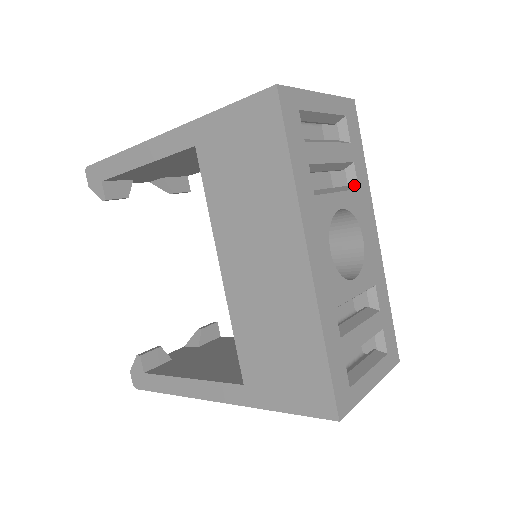
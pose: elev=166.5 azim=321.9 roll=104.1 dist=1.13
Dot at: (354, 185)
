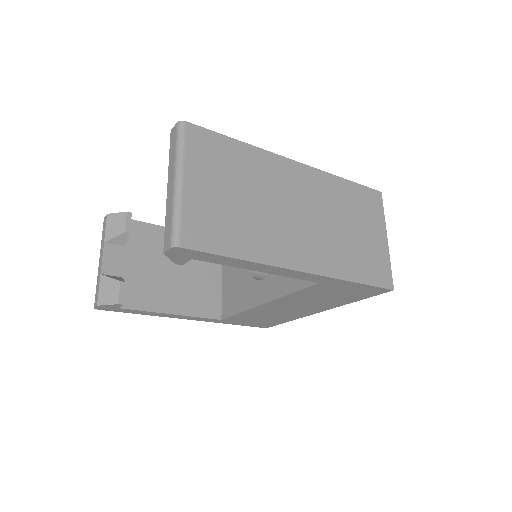
Dot at: occluded
